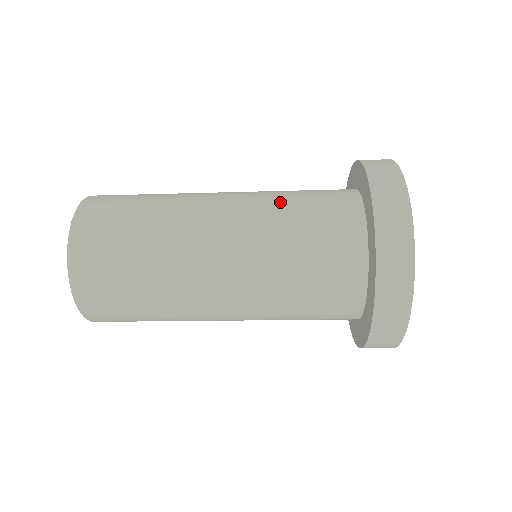
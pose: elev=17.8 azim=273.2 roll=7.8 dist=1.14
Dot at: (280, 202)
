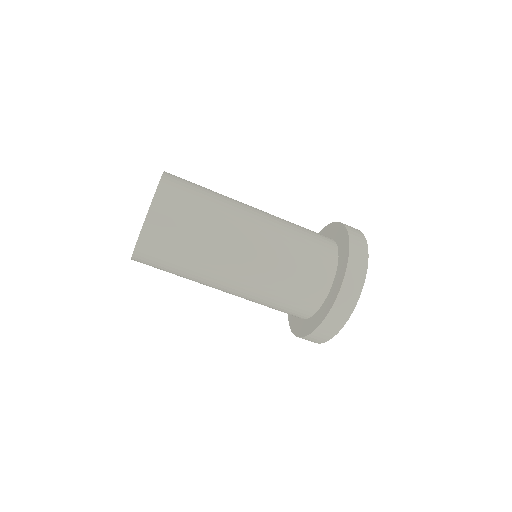
Dot at: (290, 243)
